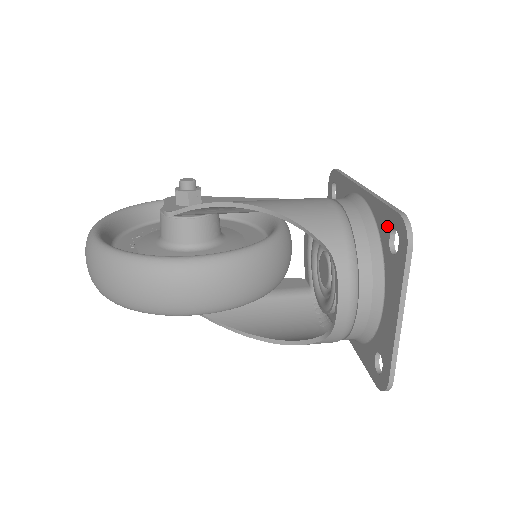
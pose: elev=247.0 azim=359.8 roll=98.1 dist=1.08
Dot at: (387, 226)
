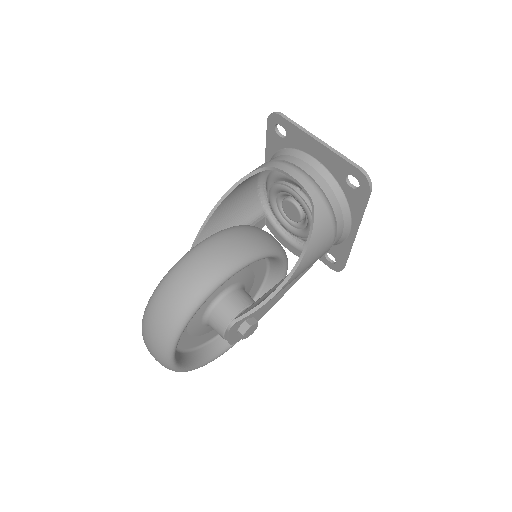
Dot at: (275, 137)
